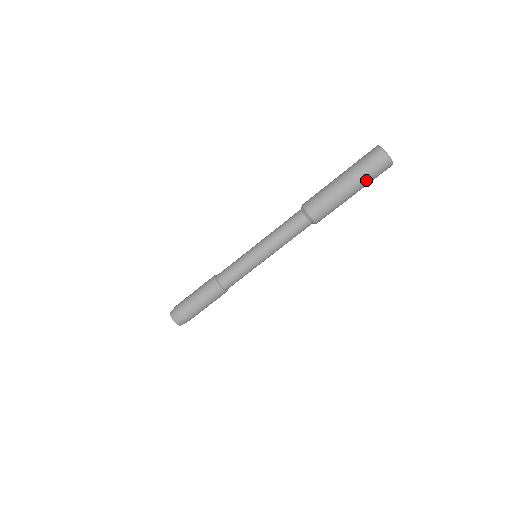
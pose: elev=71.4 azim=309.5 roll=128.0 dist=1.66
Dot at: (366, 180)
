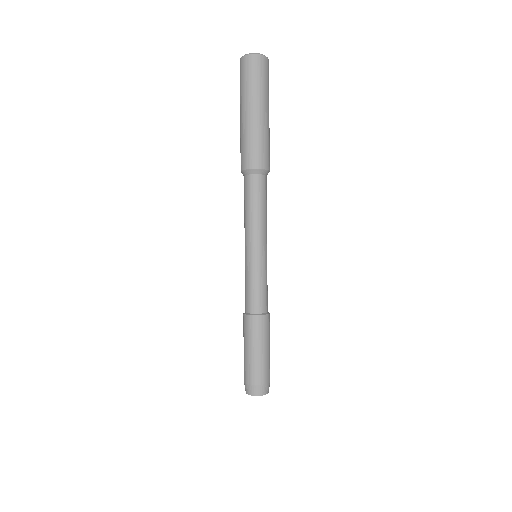
Dot at: (266, 92)
